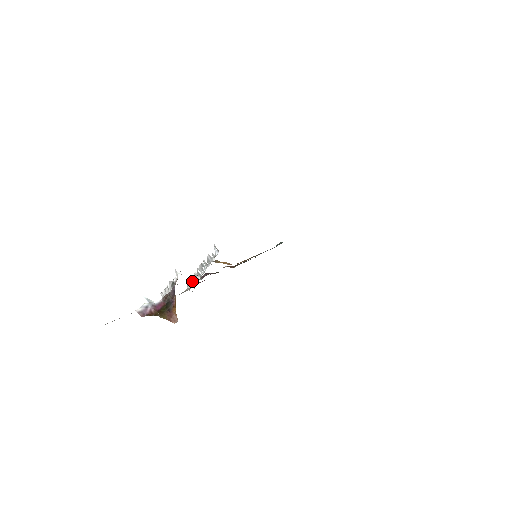
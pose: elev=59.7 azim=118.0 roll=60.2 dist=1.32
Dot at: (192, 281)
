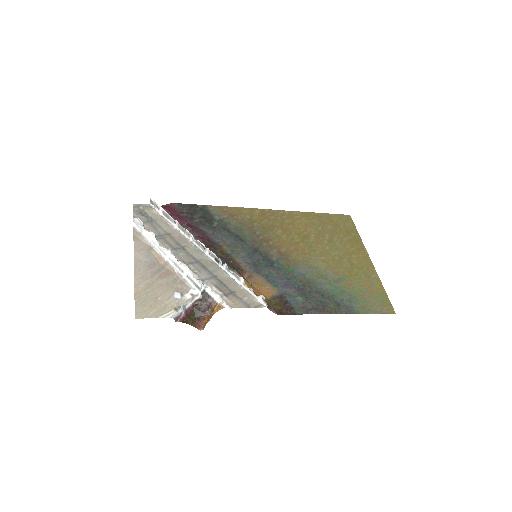
Dot at: (172, 219)
